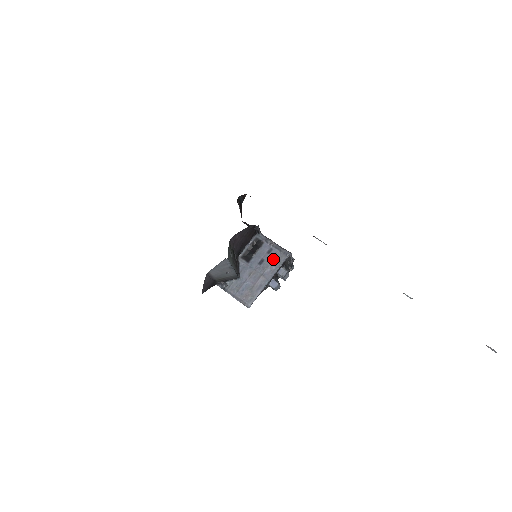
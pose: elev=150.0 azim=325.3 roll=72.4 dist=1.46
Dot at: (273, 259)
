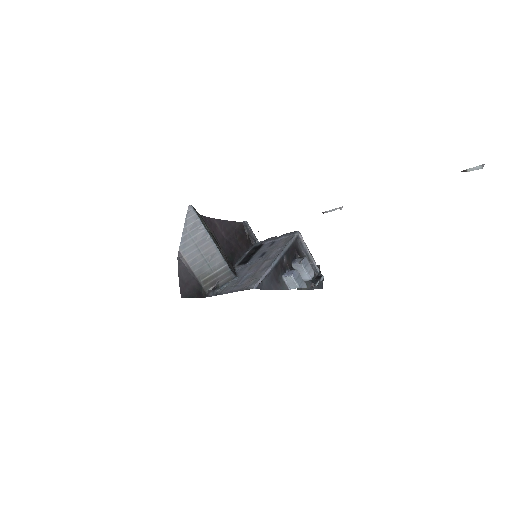
Dot at: (277, 245)
